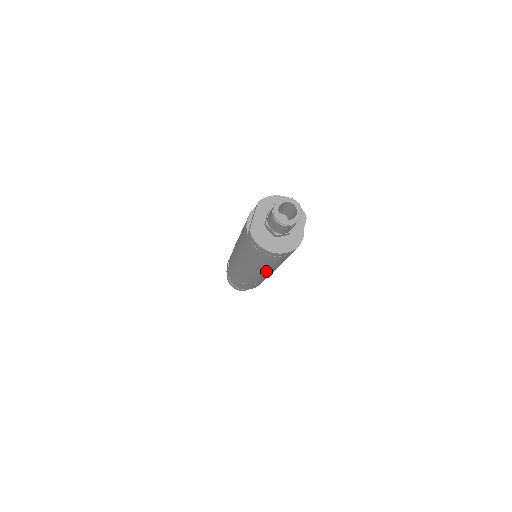
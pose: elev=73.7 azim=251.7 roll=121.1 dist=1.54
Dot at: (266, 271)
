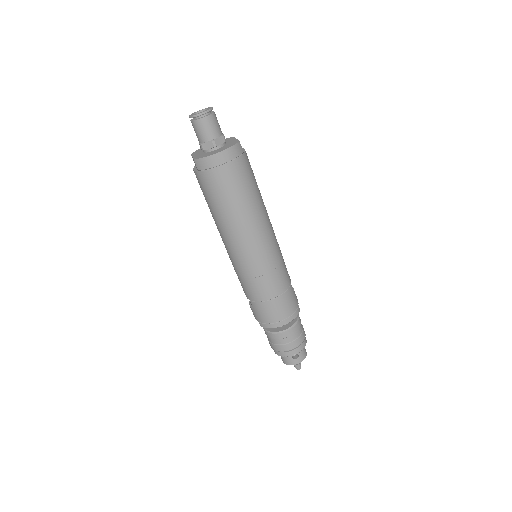
Dot at: (257, 225)
